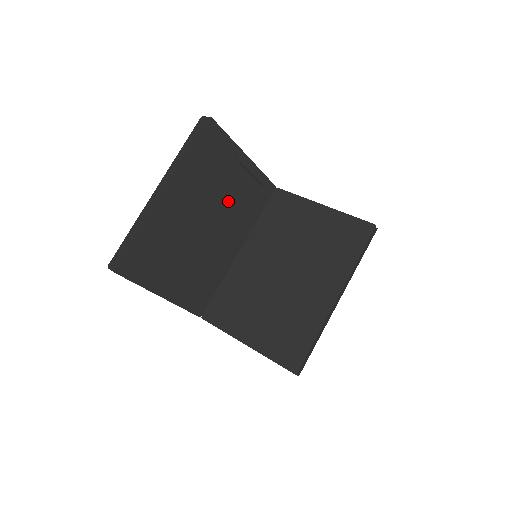
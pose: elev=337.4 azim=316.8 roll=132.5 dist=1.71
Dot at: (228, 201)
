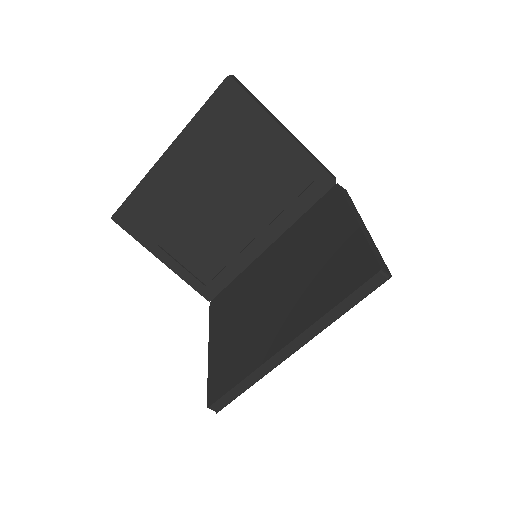
Dot at: (255, 182)
